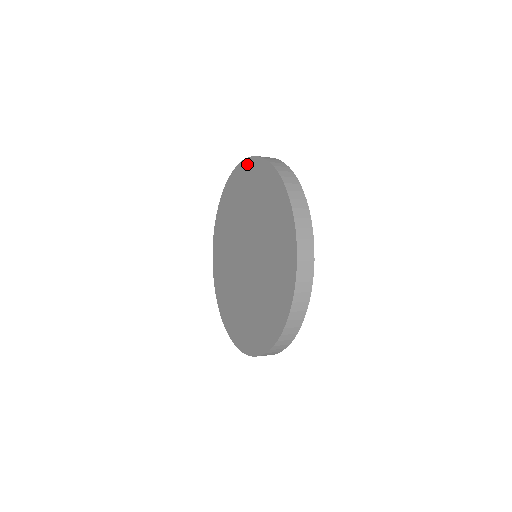
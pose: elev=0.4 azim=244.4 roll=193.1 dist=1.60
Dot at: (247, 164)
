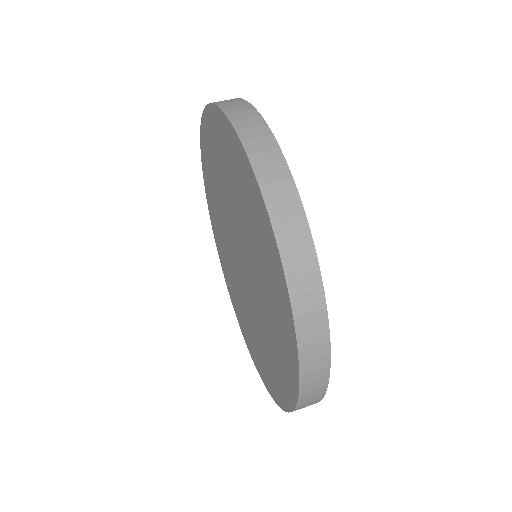
Dot at: (282, 285)
